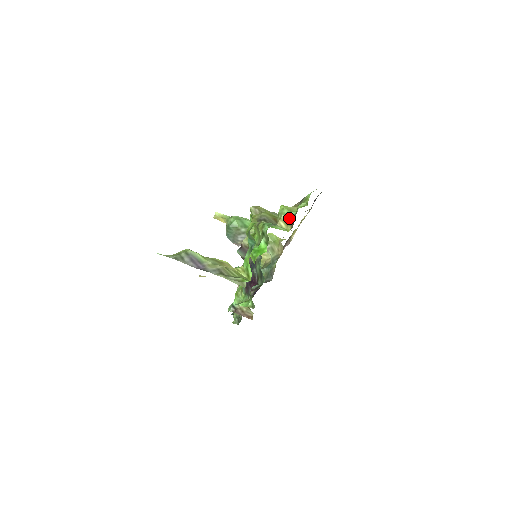
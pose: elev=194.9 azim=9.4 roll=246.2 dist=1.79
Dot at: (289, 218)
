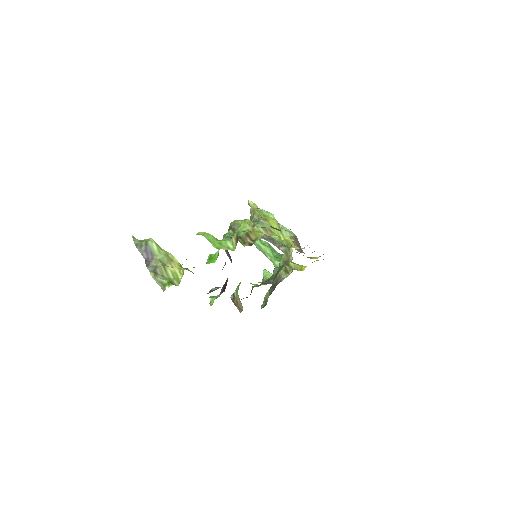
Dot at: (238, 237)
